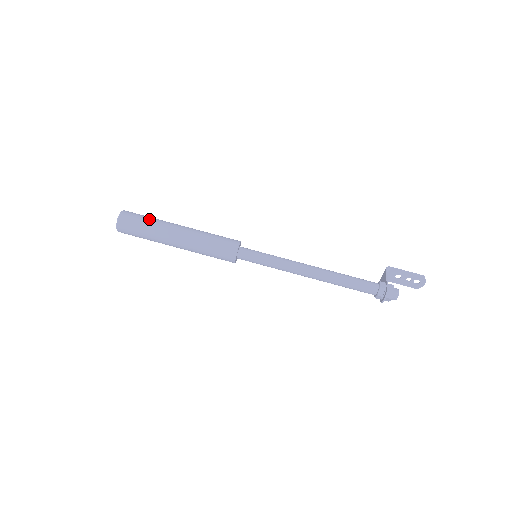
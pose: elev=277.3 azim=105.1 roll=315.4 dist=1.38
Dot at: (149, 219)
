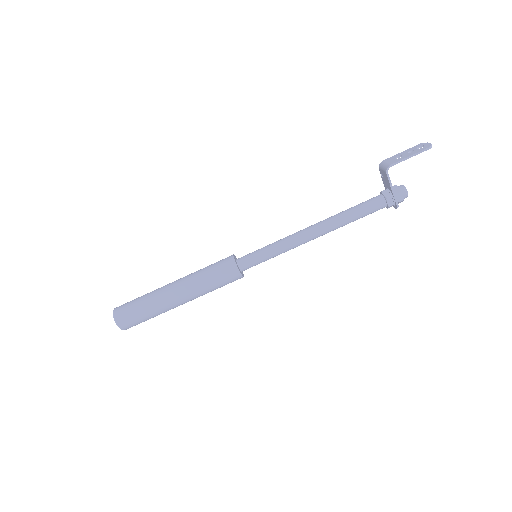
Dot at: (146, 313)
